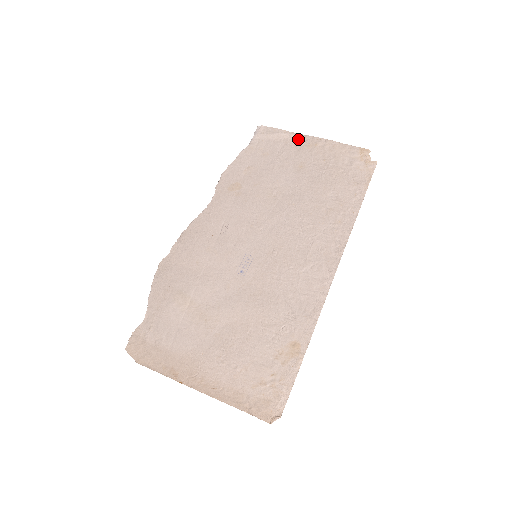
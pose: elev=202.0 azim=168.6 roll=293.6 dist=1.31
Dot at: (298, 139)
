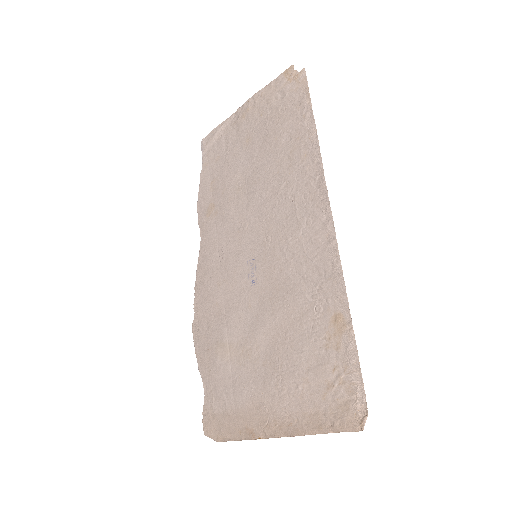
Dot at: (233, 120)
